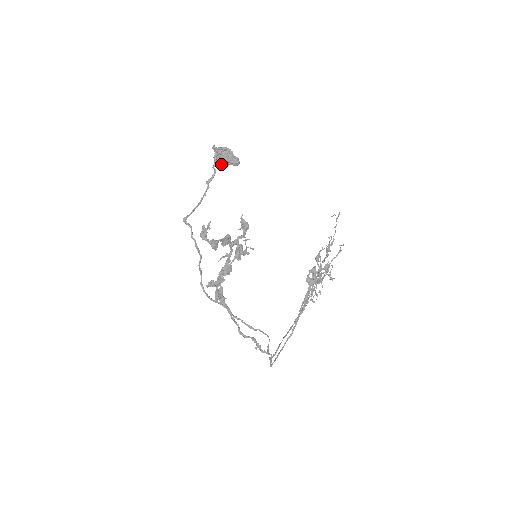
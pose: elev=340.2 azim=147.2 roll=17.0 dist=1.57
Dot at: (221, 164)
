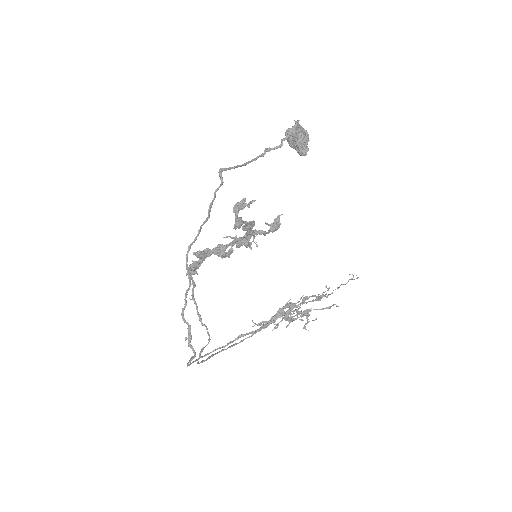
Dot at: (289, 142)
